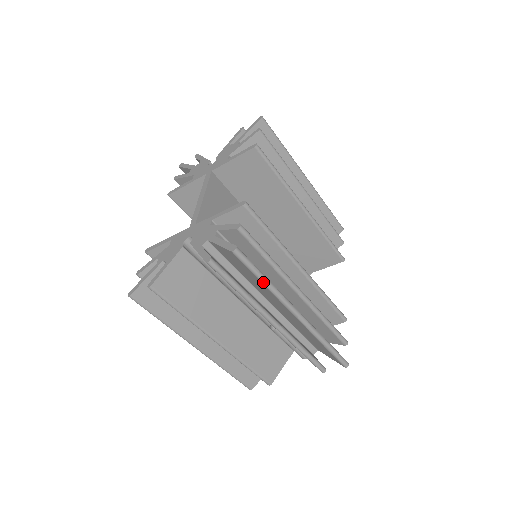
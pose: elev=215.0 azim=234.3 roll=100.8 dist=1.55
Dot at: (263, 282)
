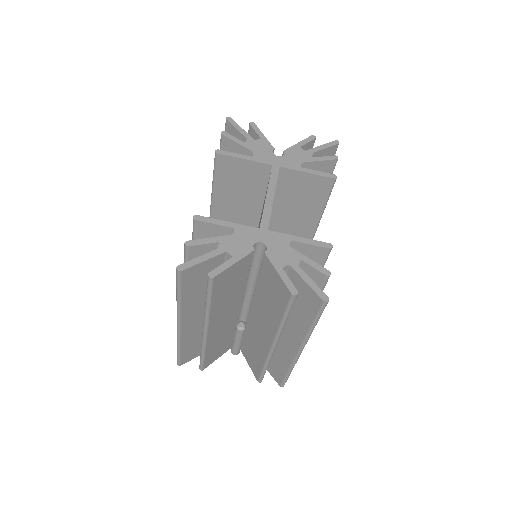
Dot at: (313, 326)
